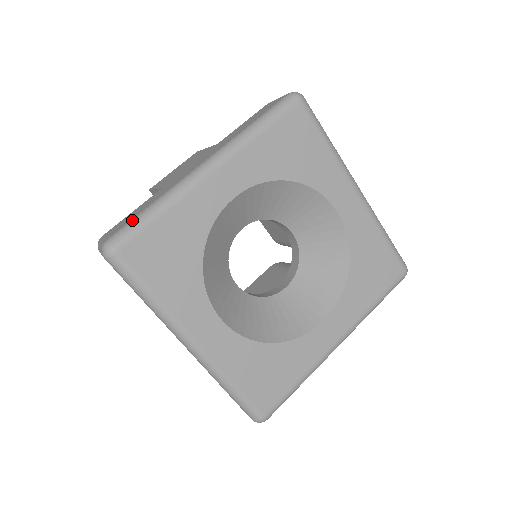
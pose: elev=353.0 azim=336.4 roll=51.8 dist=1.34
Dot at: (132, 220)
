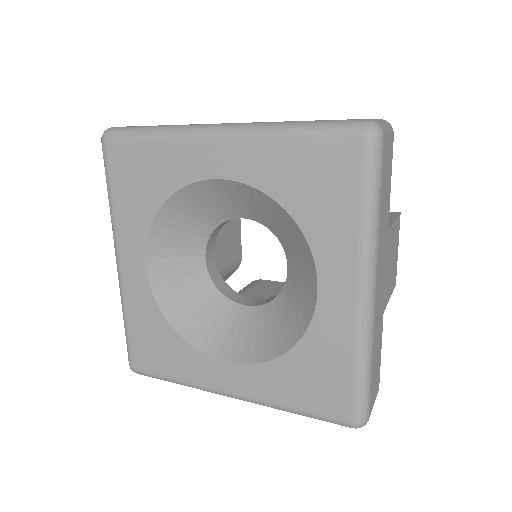
Dot at: (136, 126)
